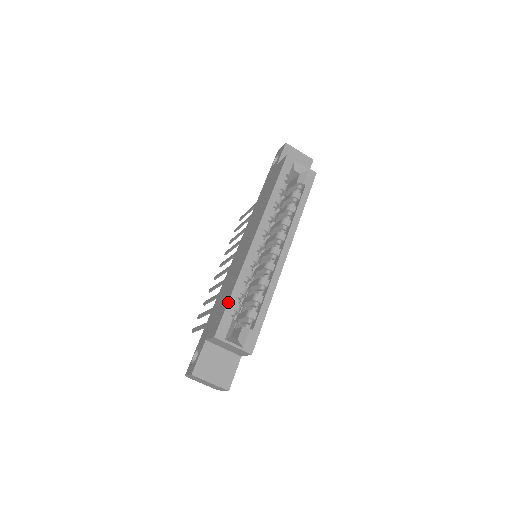
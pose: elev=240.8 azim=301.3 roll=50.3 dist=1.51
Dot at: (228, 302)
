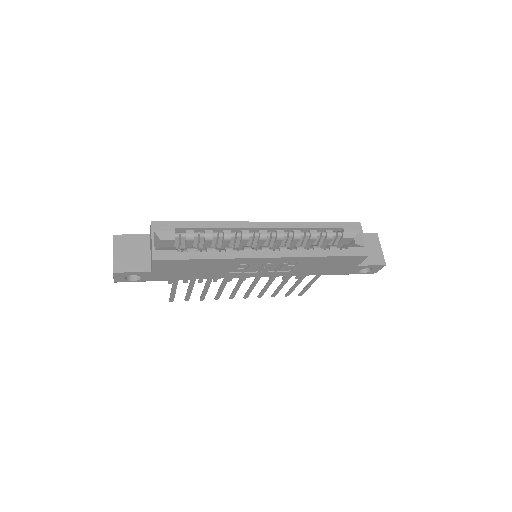
Dot at: (189, 221)
